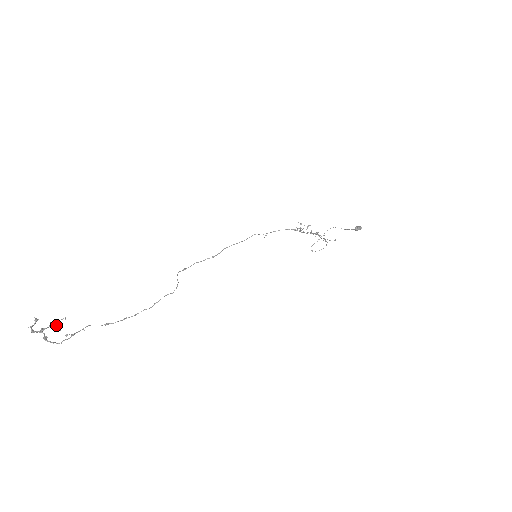
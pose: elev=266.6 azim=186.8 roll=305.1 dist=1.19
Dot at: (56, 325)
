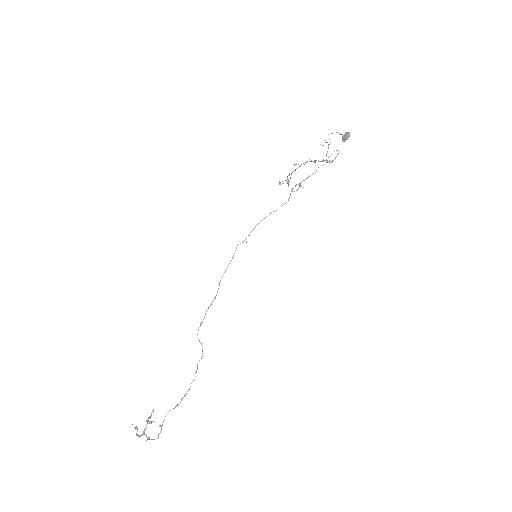
Dot at: (150, 421)
